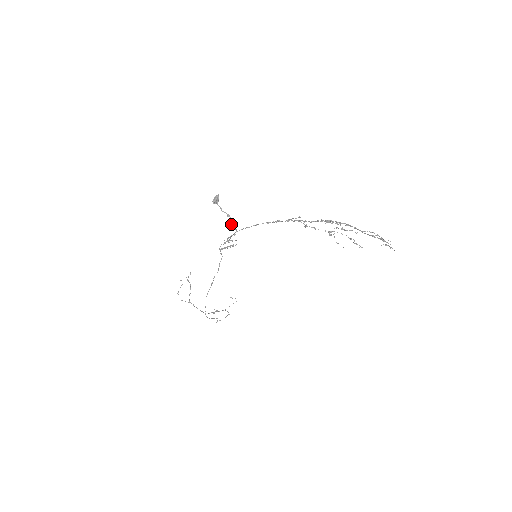
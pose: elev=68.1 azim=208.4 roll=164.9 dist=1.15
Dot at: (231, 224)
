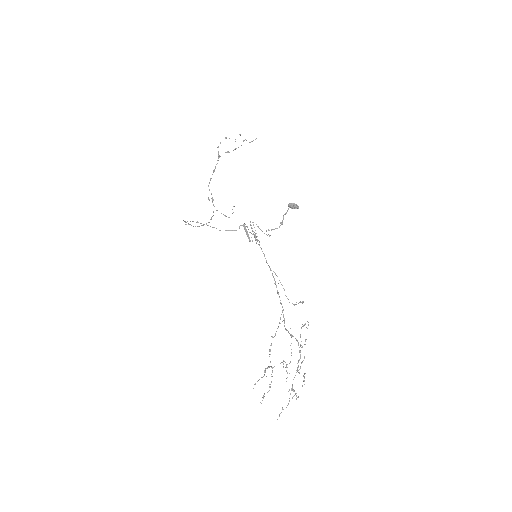
Dot at: (273, 229)
